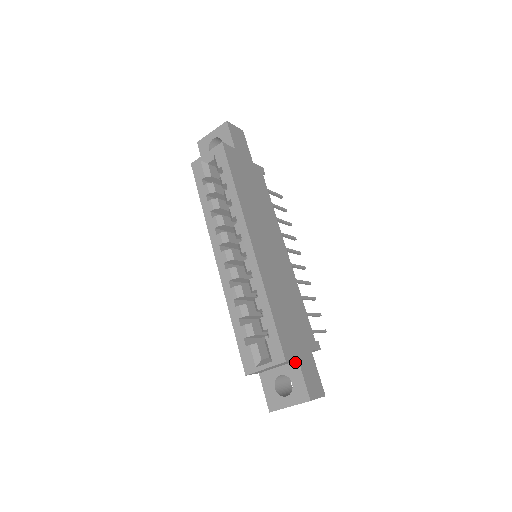
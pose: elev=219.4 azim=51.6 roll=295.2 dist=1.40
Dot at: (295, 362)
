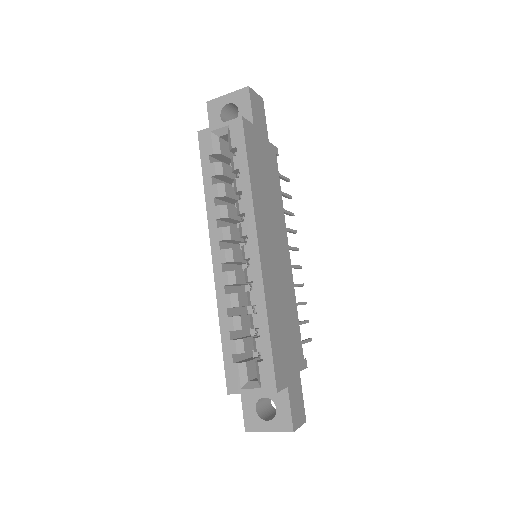
Dot at: occluded
